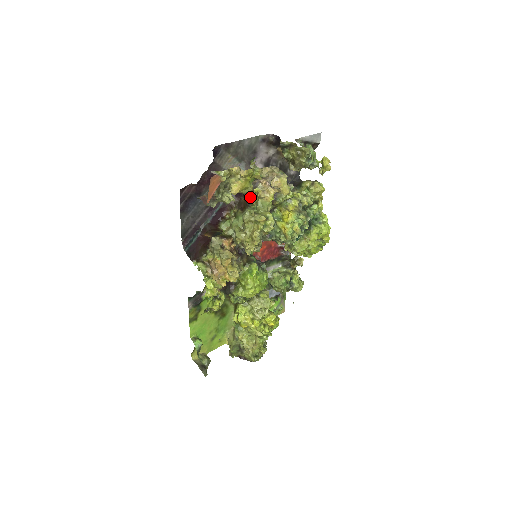
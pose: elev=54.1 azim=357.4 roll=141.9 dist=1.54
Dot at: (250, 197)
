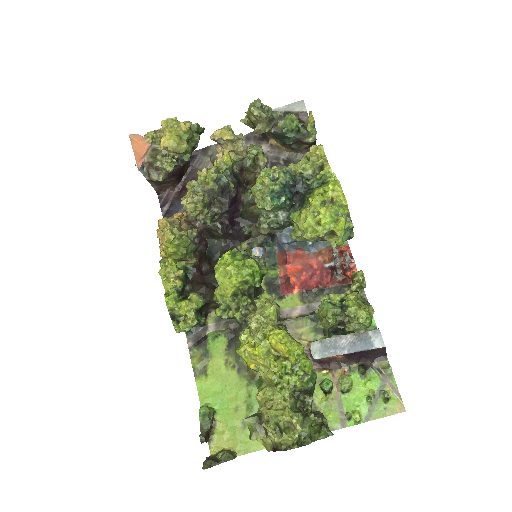
Dot at: occluded
